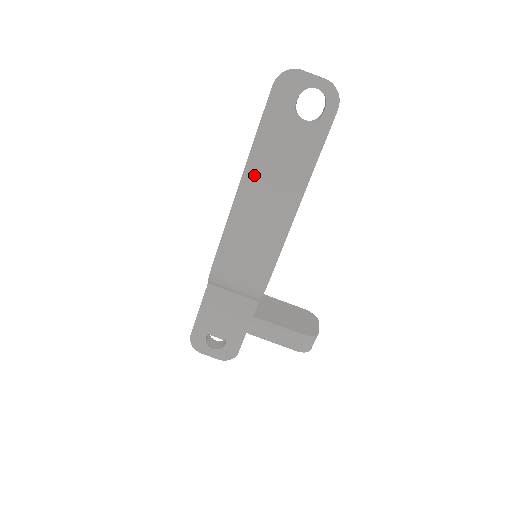
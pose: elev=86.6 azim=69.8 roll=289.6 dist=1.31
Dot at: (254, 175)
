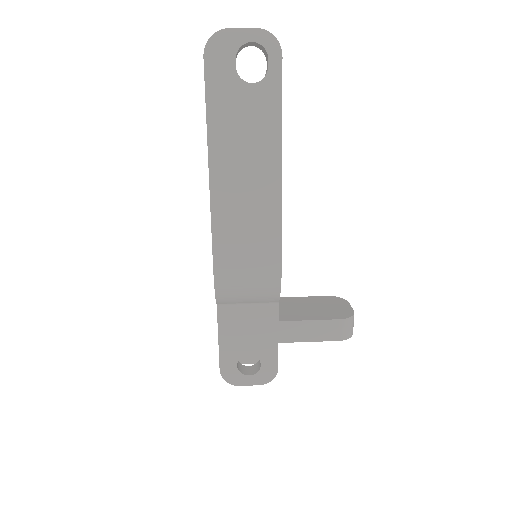
Dot at: (221, 162)
